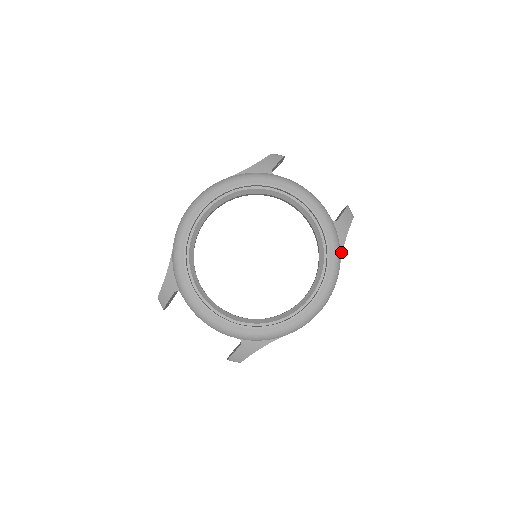
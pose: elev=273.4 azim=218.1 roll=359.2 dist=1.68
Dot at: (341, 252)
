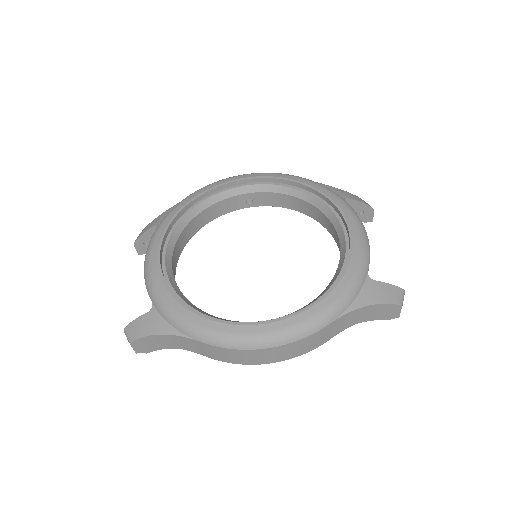
Dot at: (347, 310)
